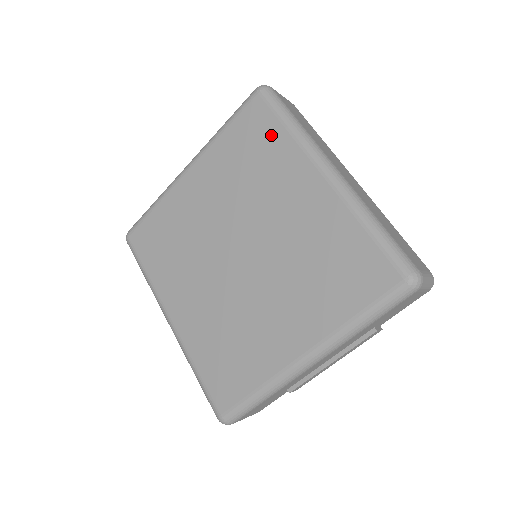
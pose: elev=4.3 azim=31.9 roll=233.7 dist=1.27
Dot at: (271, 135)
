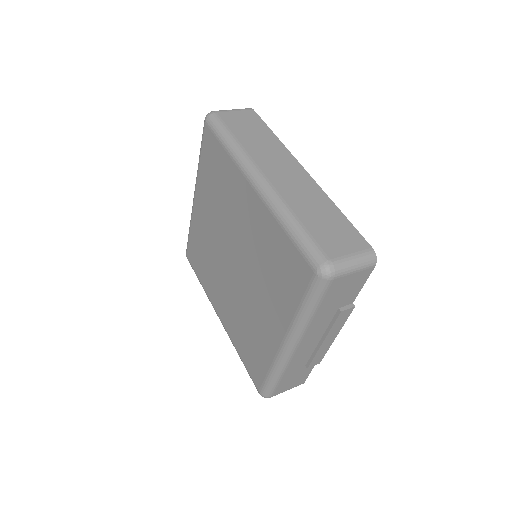
Dot at: (220, 158)
